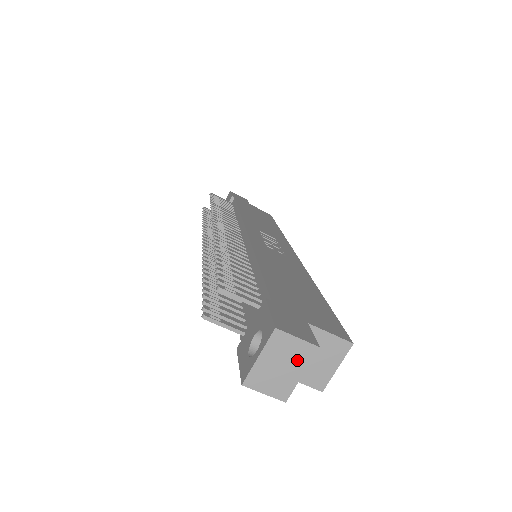
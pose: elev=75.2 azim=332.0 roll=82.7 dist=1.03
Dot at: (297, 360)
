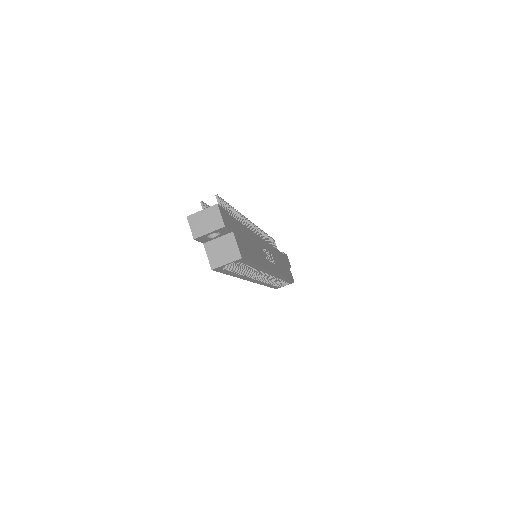
Dot at: (213, 224)
